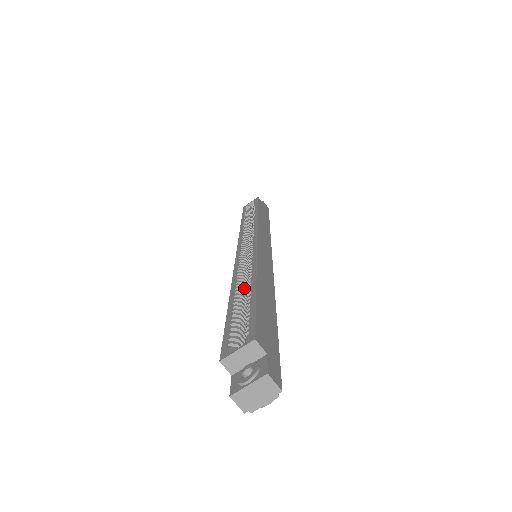
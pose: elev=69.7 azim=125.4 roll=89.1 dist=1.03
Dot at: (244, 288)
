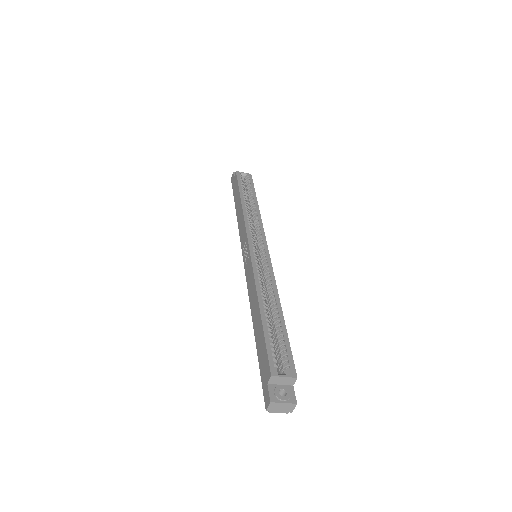
Dot at: (264, 301)
